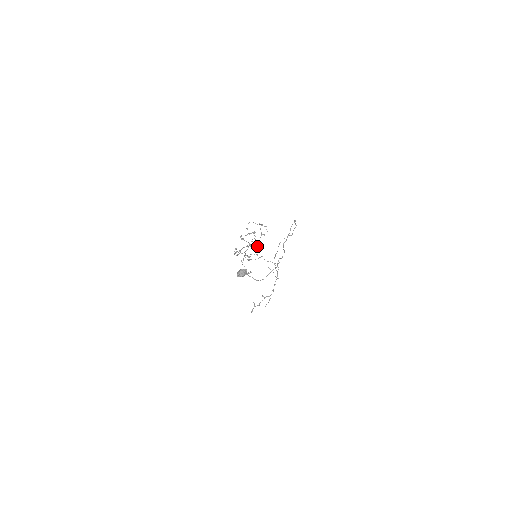
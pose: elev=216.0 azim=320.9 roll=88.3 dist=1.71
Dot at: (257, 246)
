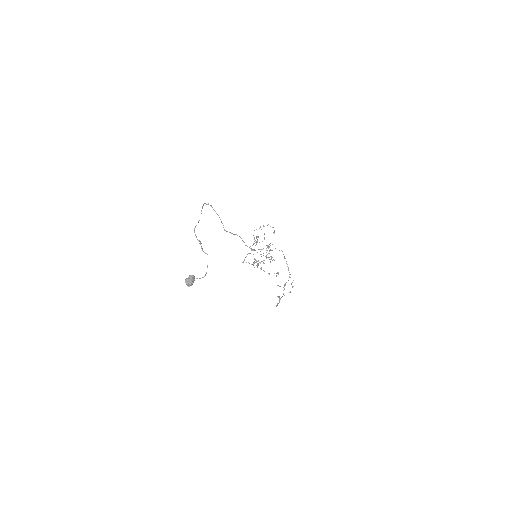
Dot at: (269, 247)
